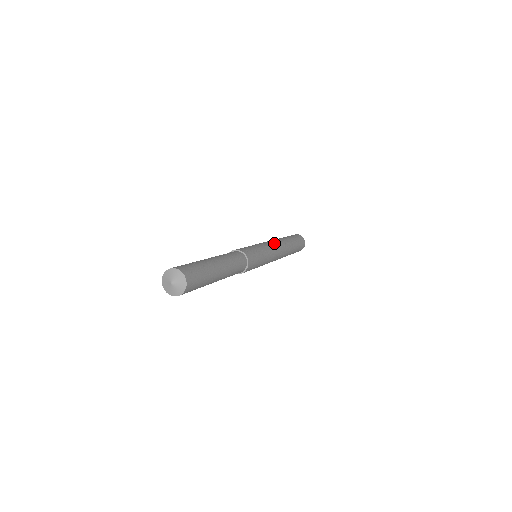
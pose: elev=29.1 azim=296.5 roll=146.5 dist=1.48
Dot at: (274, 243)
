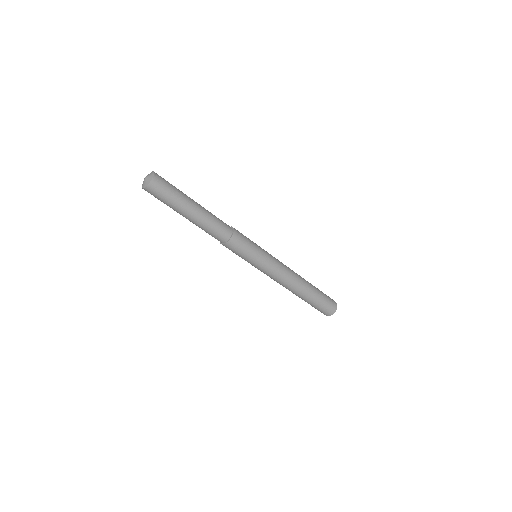
Dot at: (284, 265)
